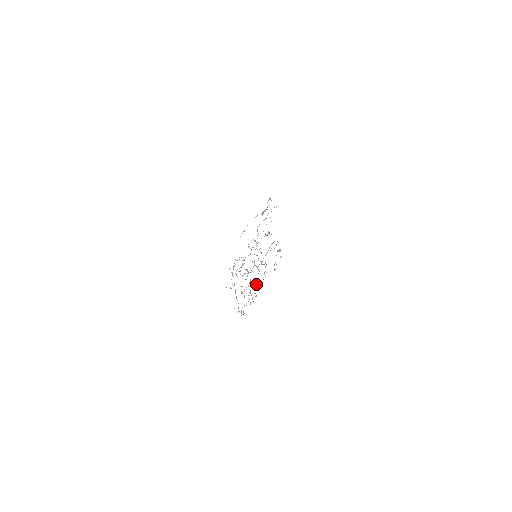
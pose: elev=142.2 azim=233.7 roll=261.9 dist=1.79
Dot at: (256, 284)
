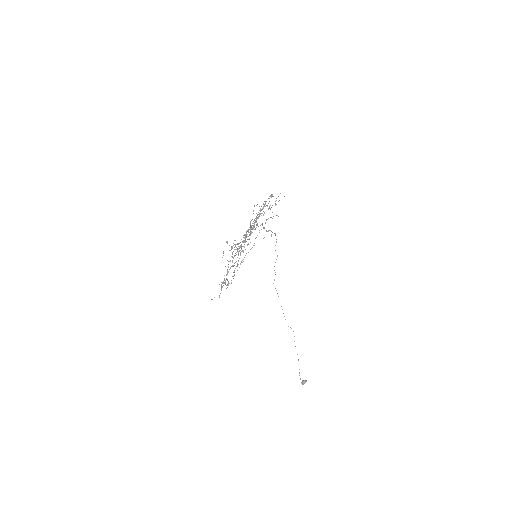
Dot at: occluded
